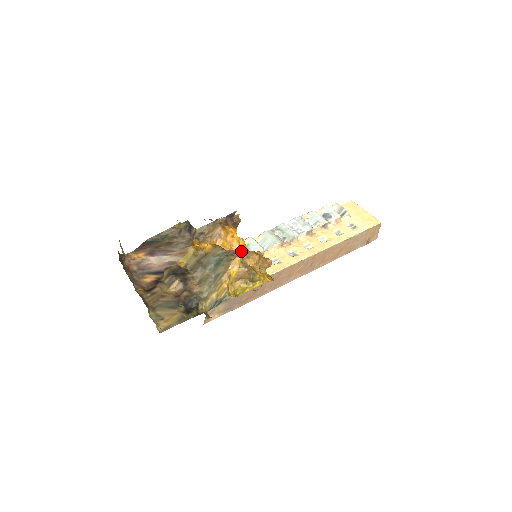
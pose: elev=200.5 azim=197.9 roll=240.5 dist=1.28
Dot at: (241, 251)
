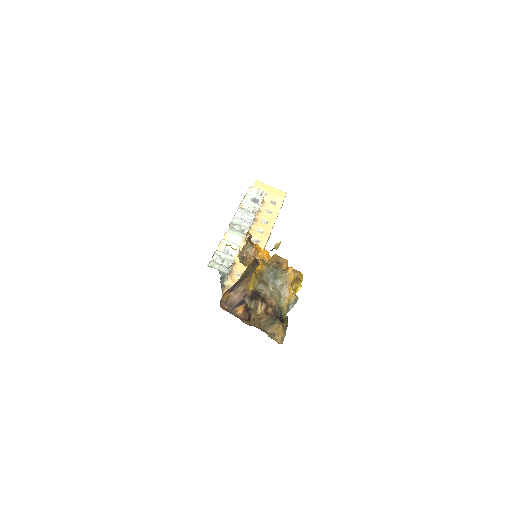
Dot at: (273, 260)
